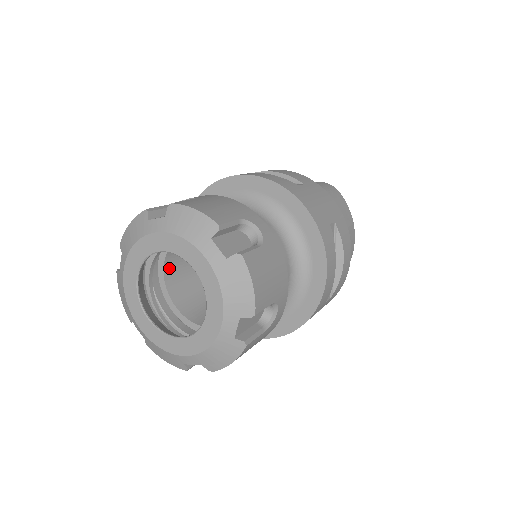
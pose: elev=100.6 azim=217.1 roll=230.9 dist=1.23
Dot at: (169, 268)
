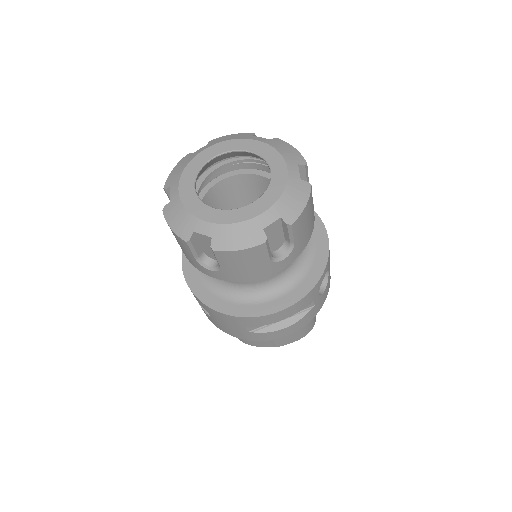
Dot at: occluded
